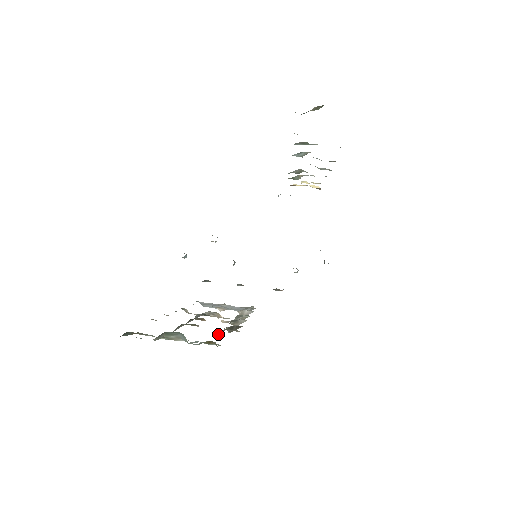
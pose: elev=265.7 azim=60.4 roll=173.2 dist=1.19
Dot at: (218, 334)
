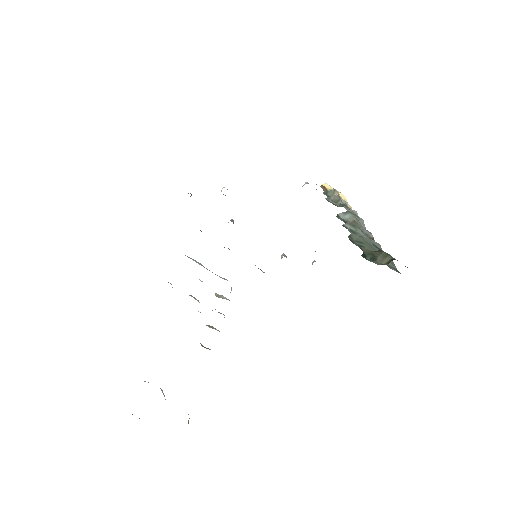
Dot at: occluded
